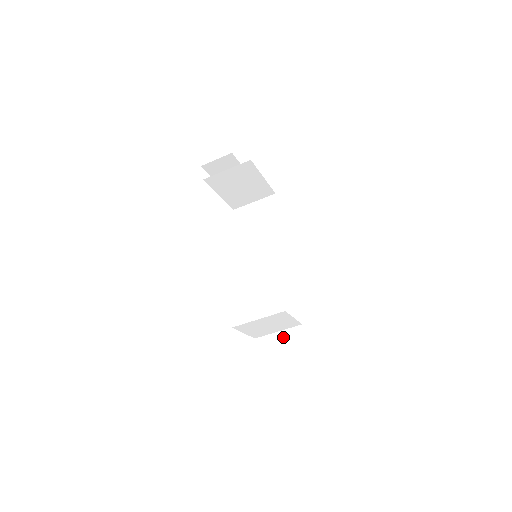
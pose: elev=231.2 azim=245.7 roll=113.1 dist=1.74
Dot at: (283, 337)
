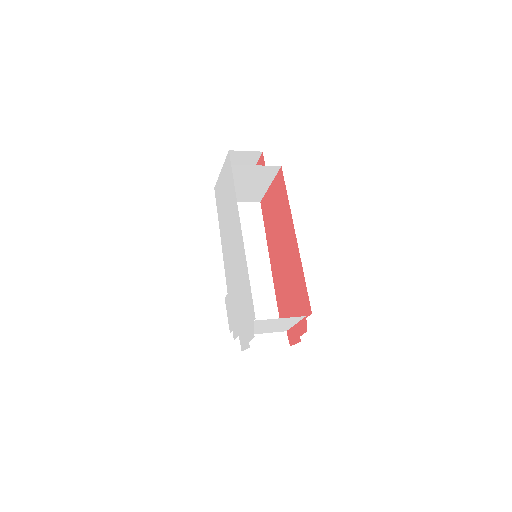
Dot at: (268, 340)
